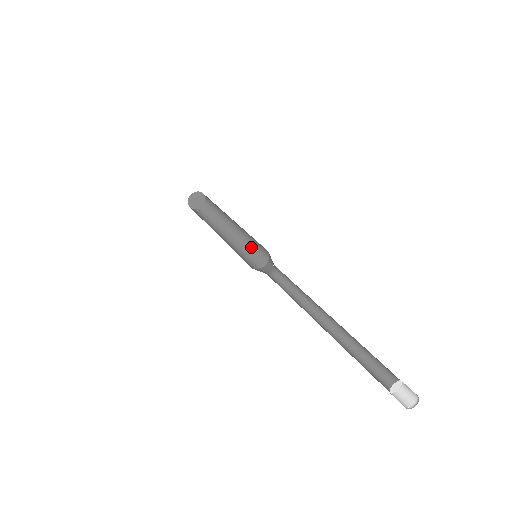
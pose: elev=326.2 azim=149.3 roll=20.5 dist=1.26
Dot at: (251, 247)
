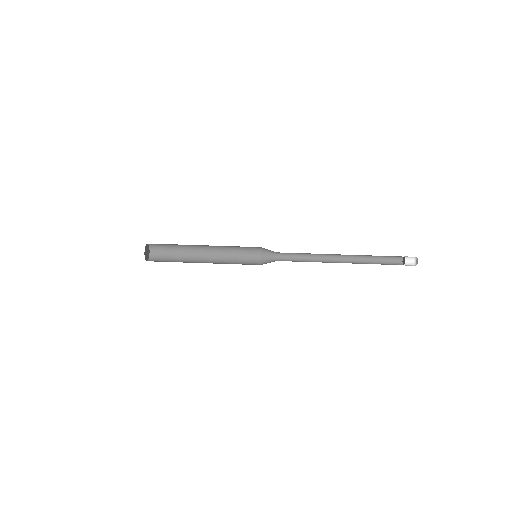
Dot at: (237, 249)
